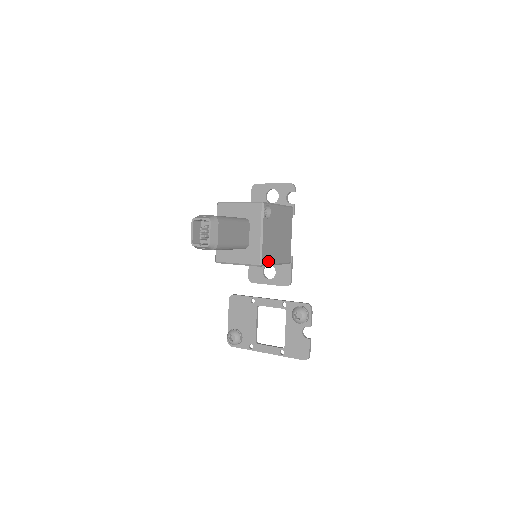
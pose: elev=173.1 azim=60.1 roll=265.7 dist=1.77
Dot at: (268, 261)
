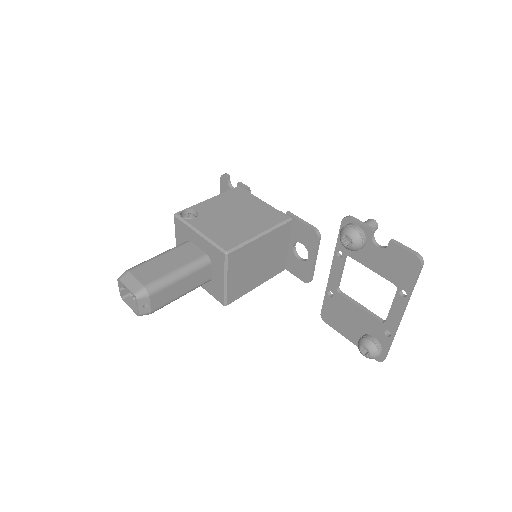
Dot at: (238, 242)
